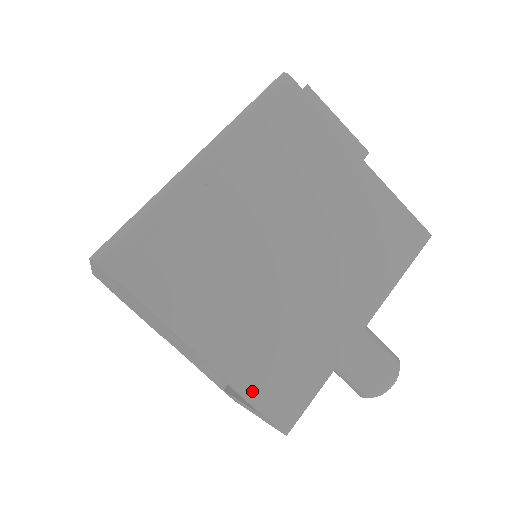
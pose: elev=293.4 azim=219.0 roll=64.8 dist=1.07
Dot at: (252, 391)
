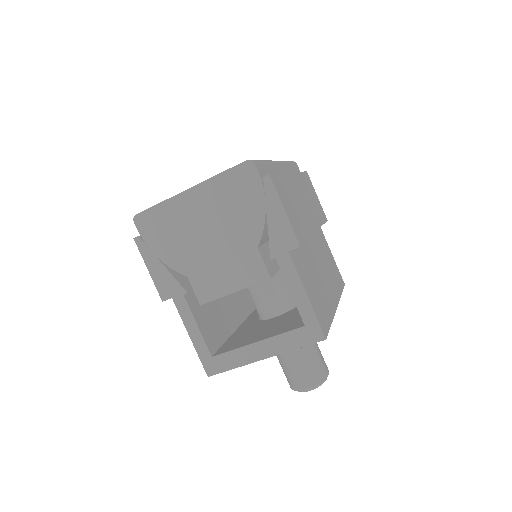
Dot at: (310, 298)
